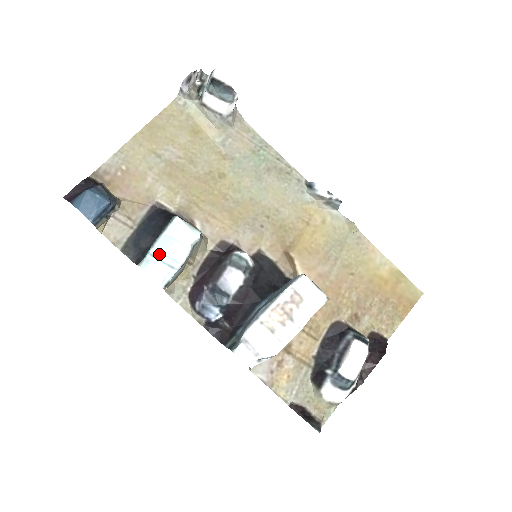
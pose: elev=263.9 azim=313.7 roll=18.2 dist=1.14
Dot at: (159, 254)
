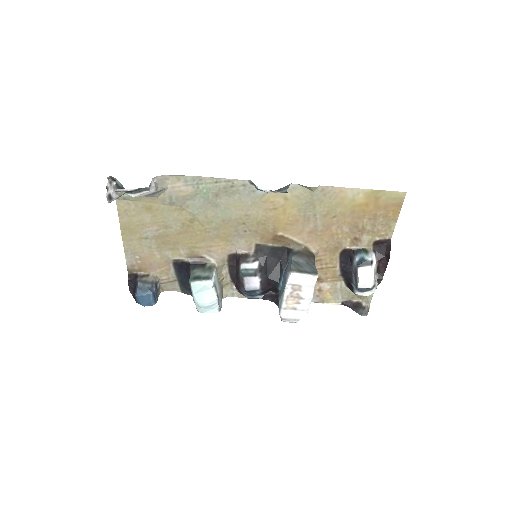
Dot at: (201, 305)
